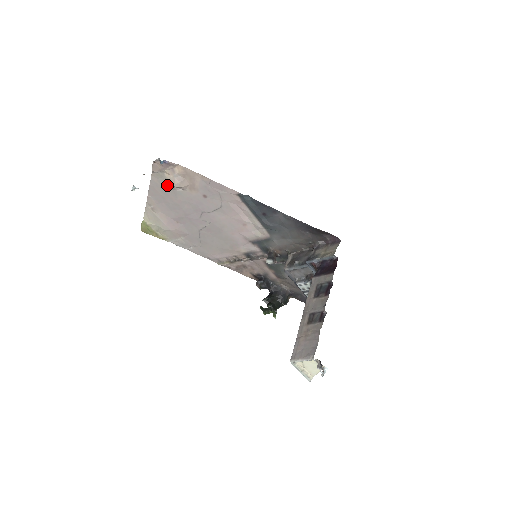
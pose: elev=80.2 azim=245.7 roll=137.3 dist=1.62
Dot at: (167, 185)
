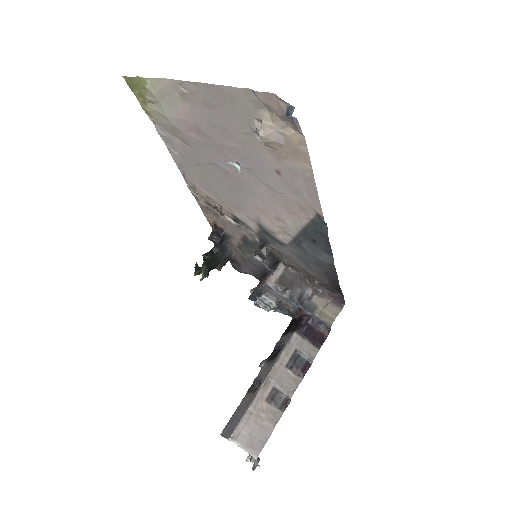
Dot at: (248, 115)
